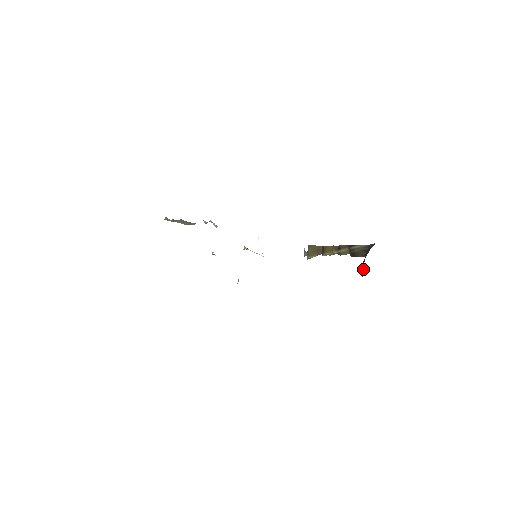
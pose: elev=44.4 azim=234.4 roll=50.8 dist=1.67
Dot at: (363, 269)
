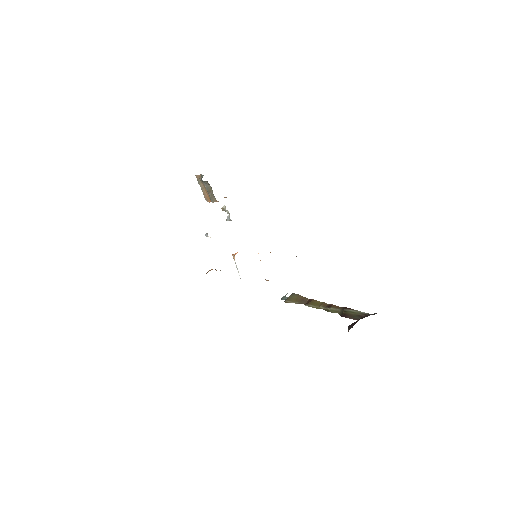
Dot at: (353, 325)
